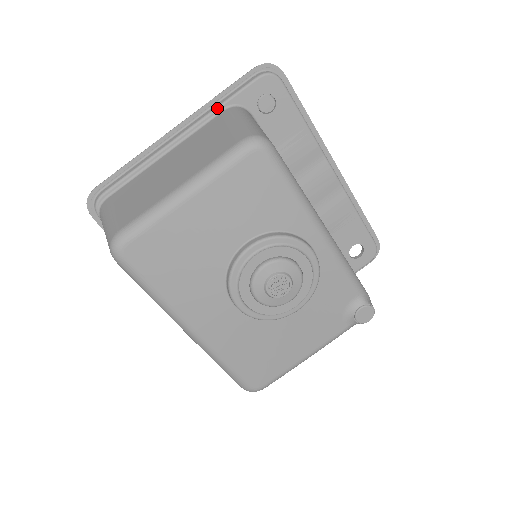
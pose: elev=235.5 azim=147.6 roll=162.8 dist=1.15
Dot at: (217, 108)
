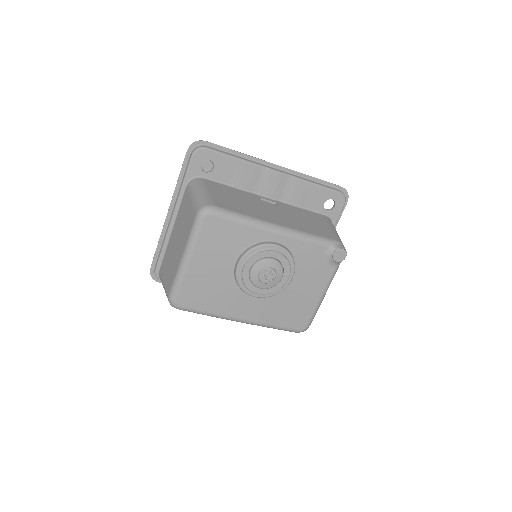
Dot at: (182, 188)
